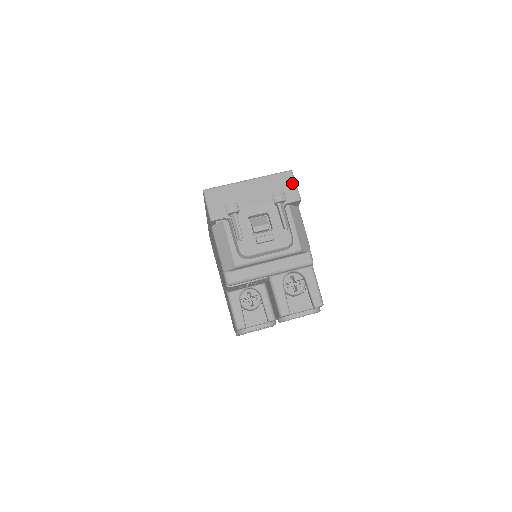
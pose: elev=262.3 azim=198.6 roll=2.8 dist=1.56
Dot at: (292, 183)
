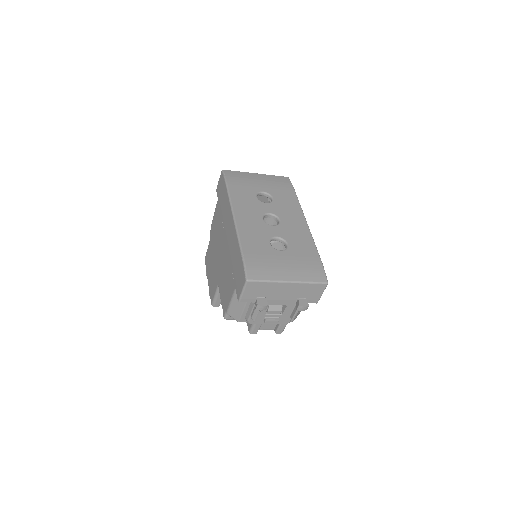
Dot at: (321, 292)
